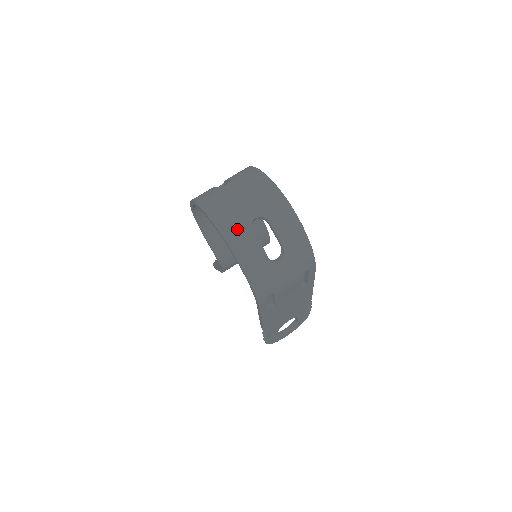
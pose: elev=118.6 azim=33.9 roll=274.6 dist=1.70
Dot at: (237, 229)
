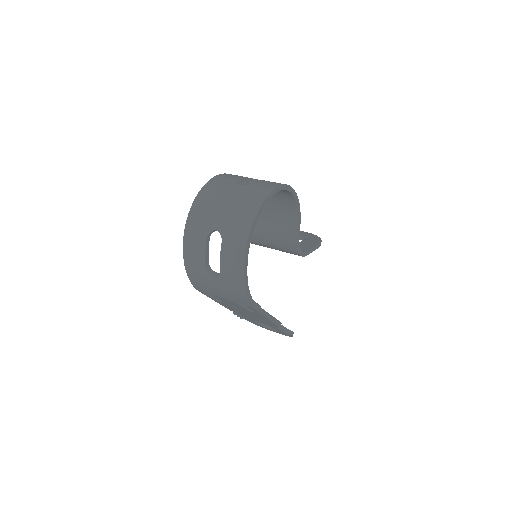
Dot at: (199, 225)
